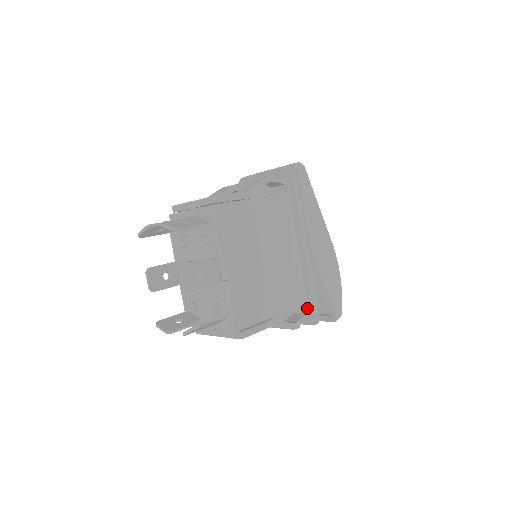
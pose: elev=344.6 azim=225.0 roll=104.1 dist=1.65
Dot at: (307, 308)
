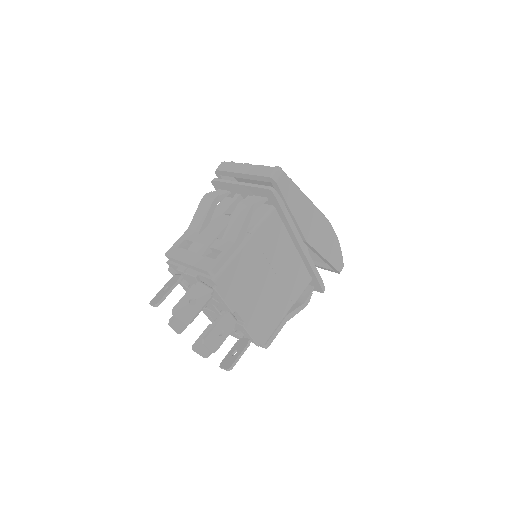
Dot at: (313, 282)
